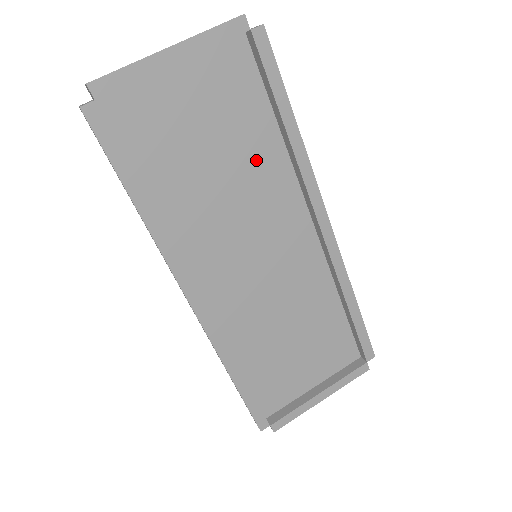
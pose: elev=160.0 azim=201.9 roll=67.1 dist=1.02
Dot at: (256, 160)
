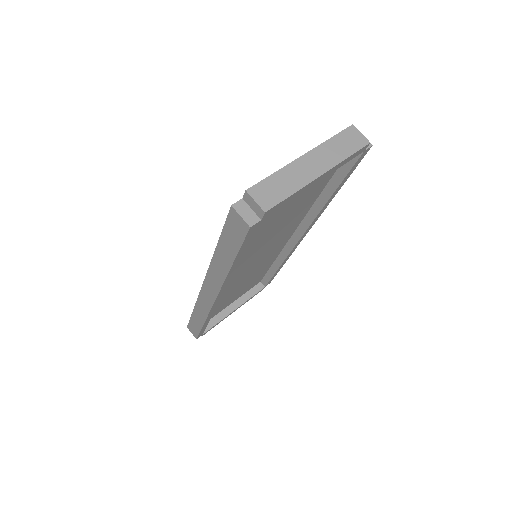
Dot at: (299, 210)
